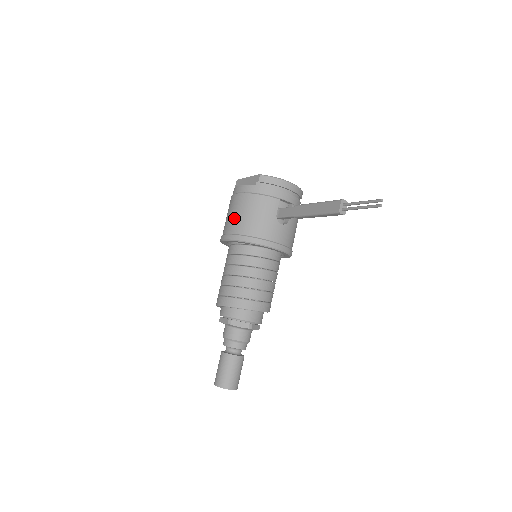
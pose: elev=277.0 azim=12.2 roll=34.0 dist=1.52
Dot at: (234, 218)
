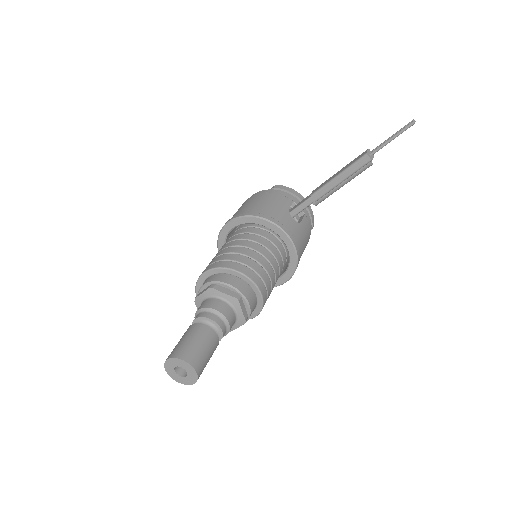
Dot at: (242, 208)
